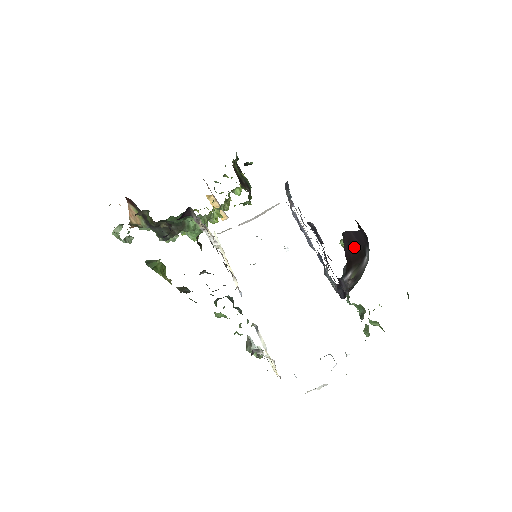
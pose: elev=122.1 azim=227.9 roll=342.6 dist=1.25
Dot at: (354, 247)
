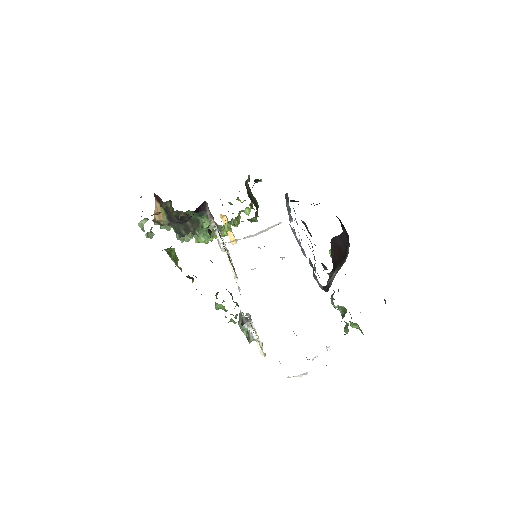
Dot at: (339, 250)
